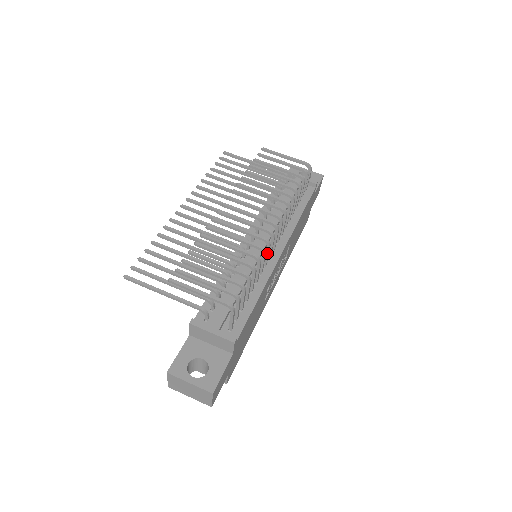
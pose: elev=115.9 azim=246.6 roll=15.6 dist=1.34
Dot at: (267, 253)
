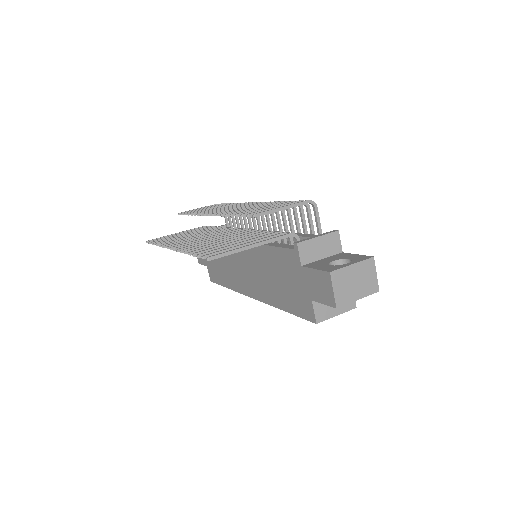
Dot at: (273, 217)
